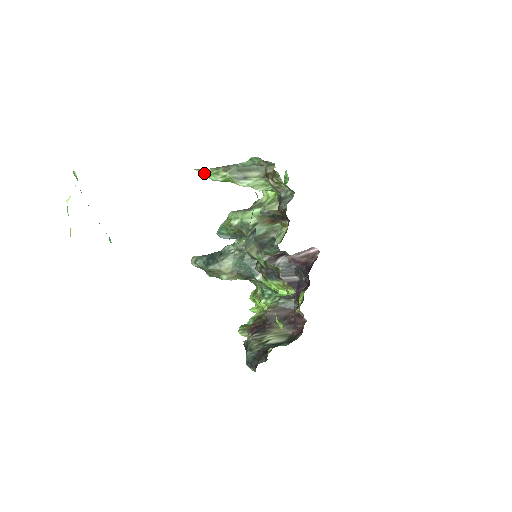
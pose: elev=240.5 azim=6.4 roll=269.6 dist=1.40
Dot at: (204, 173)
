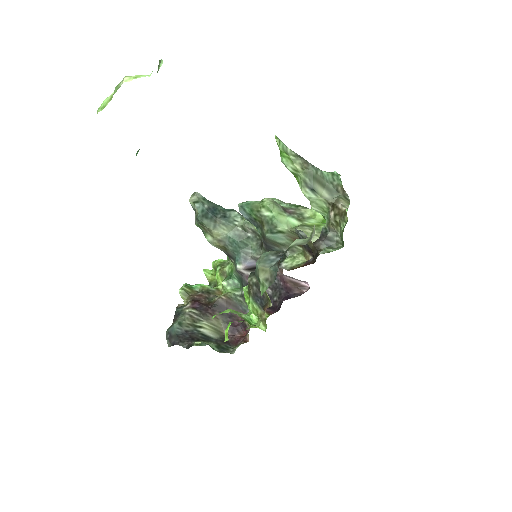
Dot at: (281, 149)
